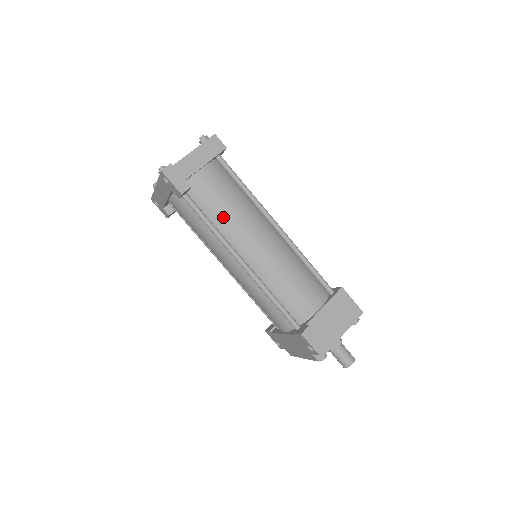
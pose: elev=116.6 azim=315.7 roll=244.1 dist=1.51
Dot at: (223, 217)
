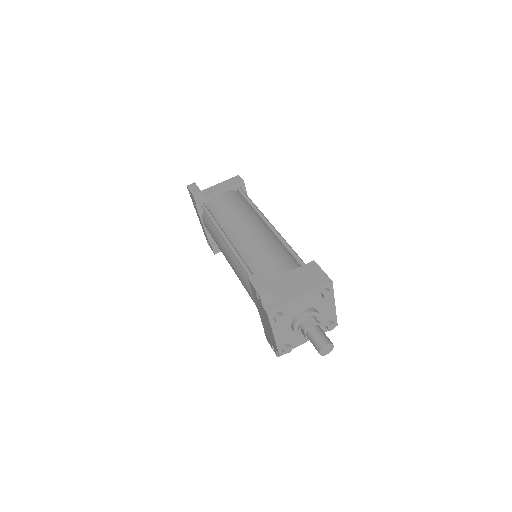
Dot at: (225, 217)
